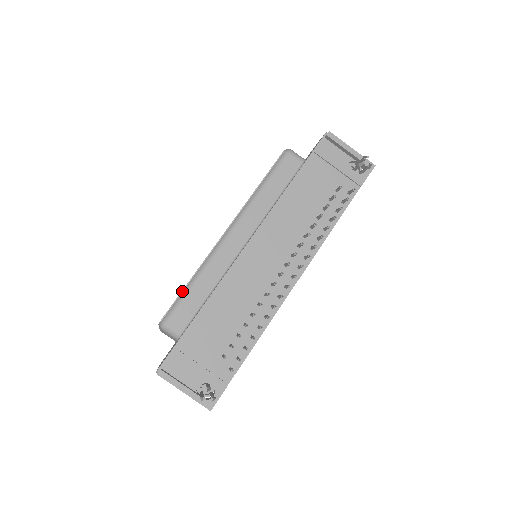
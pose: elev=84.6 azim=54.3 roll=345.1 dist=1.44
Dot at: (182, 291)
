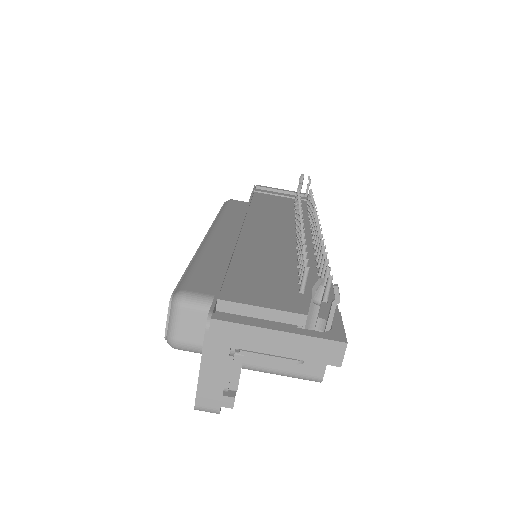
Dot at: (185, 271)
